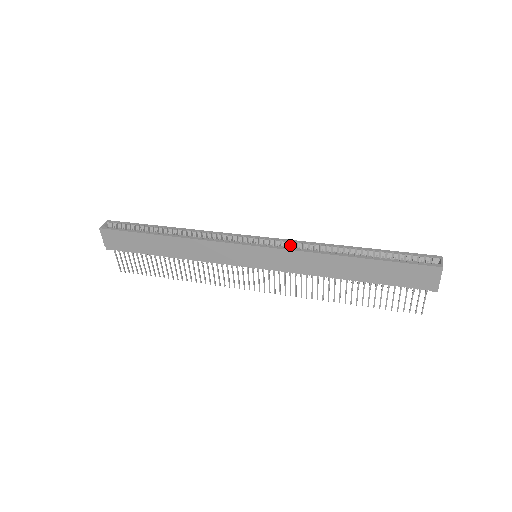
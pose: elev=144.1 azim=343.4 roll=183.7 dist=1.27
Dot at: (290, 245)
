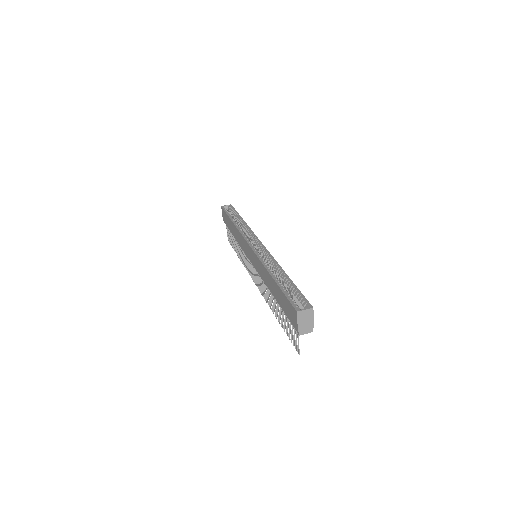
Dot at: (265, 255)
